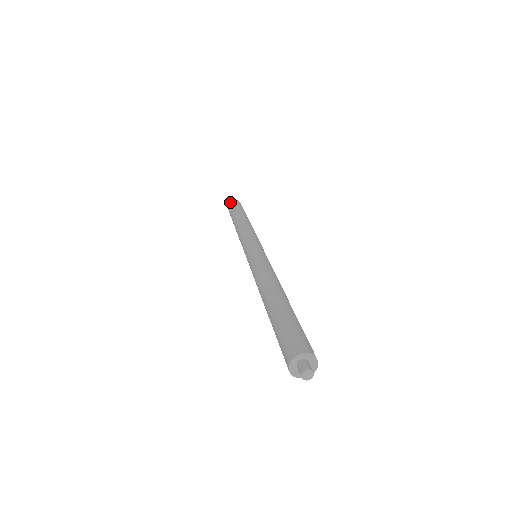
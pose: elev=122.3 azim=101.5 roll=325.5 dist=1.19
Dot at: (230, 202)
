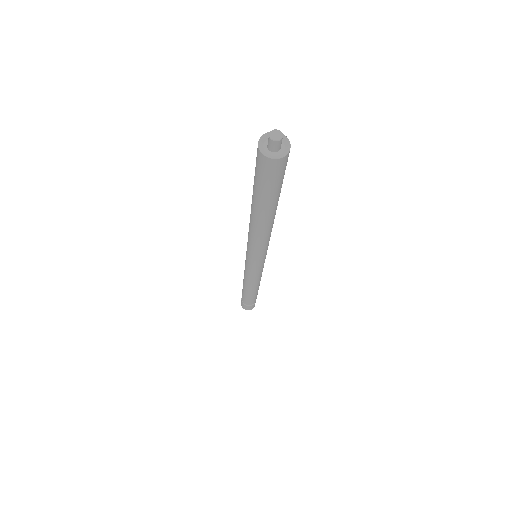
Dot at: occluded
